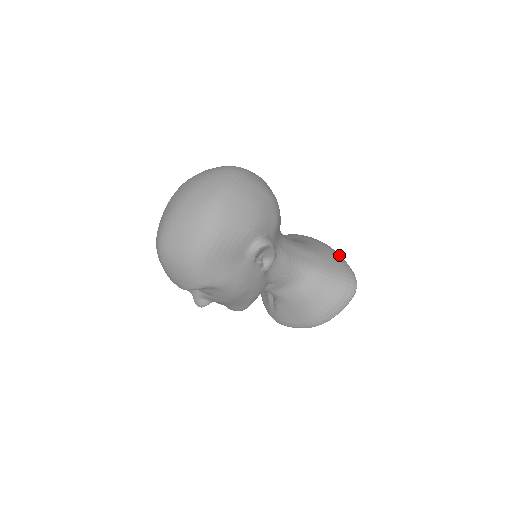
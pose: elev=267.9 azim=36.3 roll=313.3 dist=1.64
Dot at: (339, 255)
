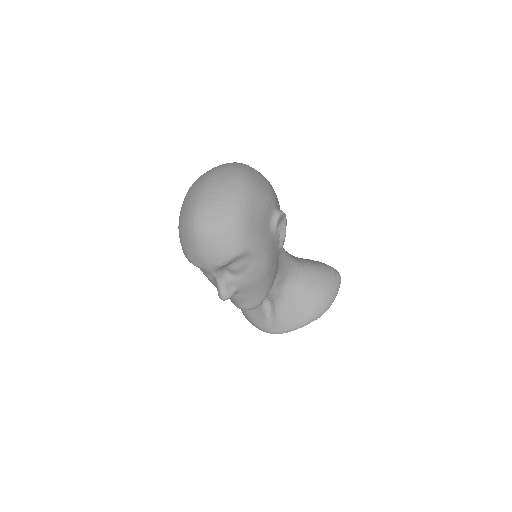
Dot at: occluded
